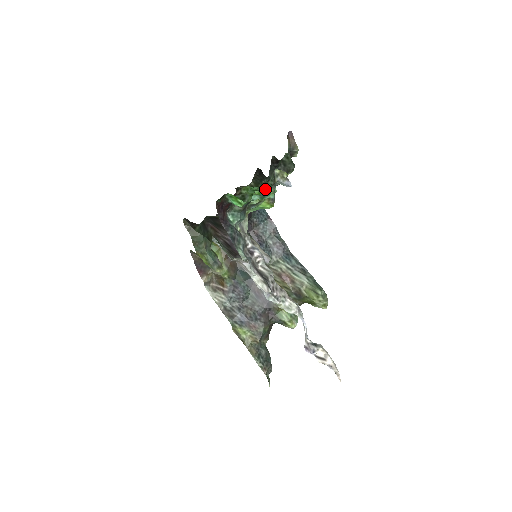
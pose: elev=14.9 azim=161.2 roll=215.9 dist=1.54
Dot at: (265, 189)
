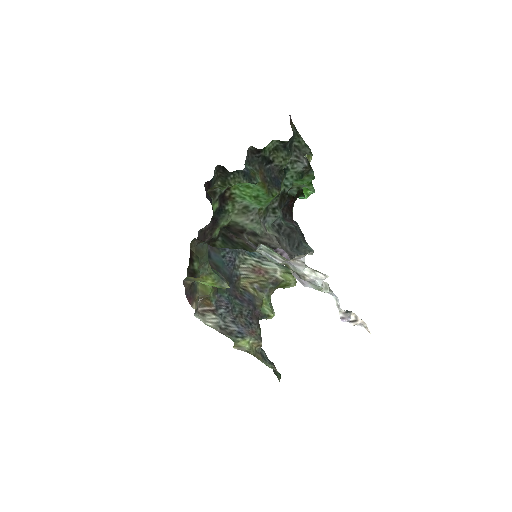
Dot at: (308, 176)
